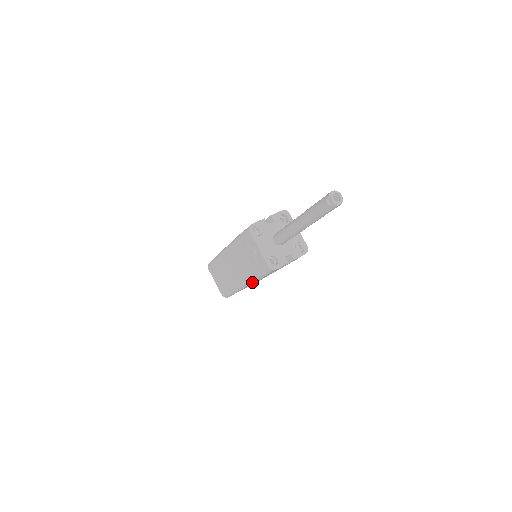
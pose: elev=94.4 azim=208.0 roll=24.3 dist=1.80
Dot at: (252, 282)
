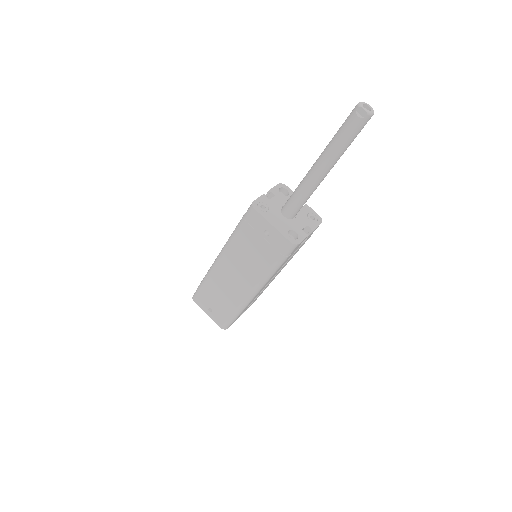
Dot at: (265, 282)
